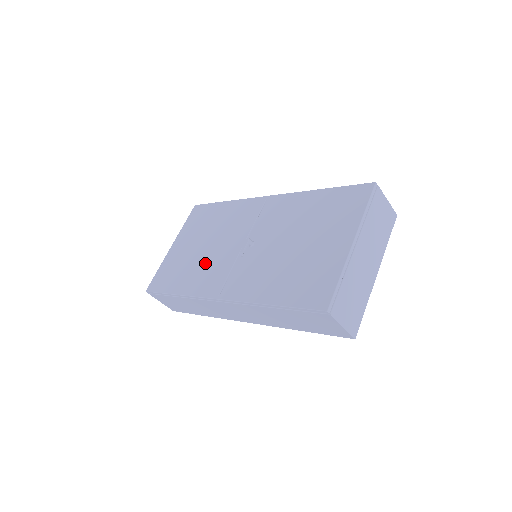
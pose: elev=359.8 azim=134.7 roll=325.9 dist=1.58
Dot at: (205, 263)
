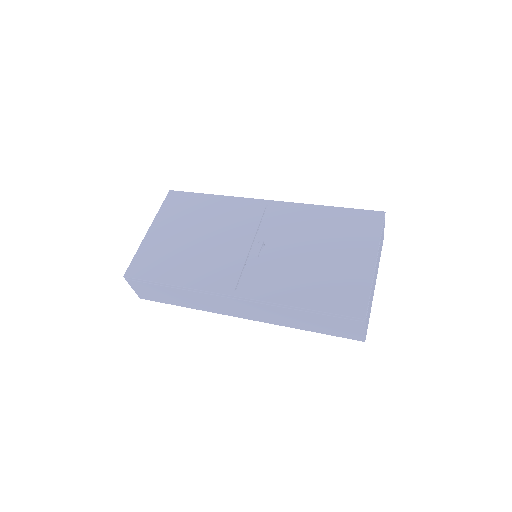
Dot at: (205, 256)
